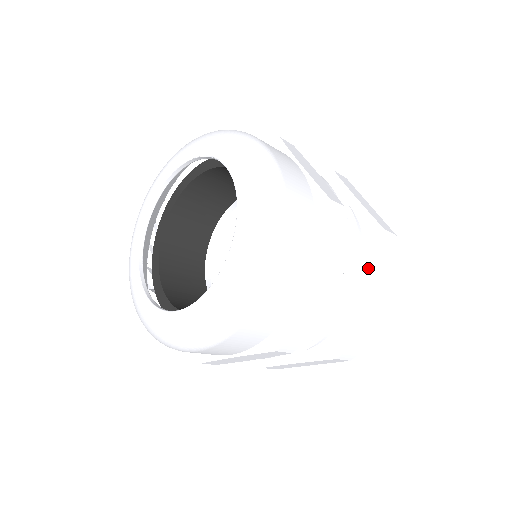
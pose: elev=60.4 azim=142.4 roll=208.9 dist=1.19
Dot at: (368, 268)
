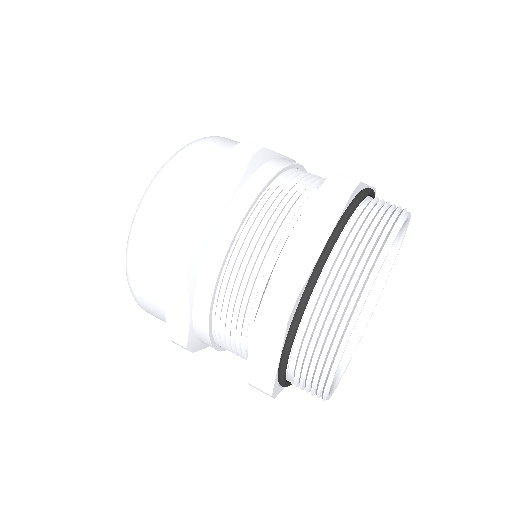
Dot at: occluded
